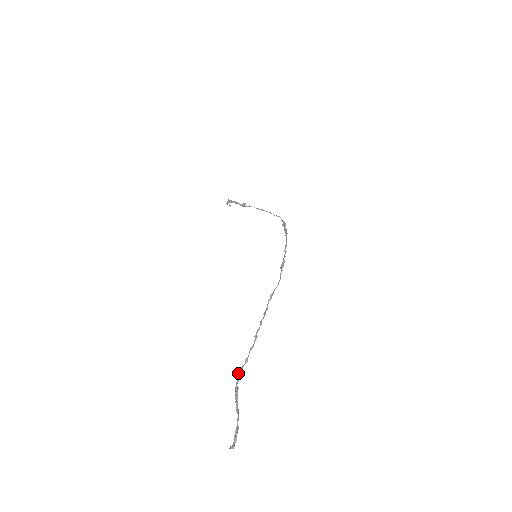
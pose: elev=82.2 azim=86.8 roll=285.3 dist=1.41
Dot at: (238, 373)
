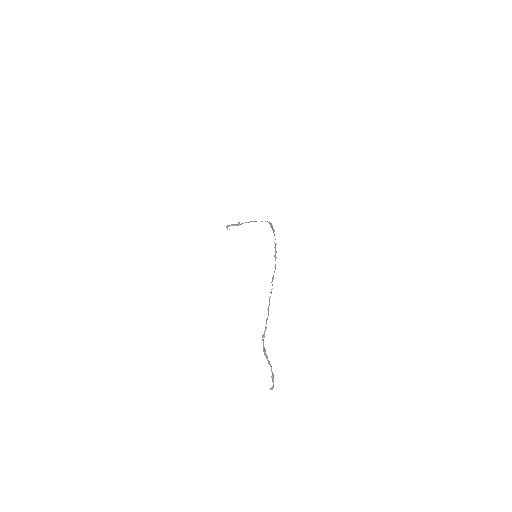
Dot at: occluded
